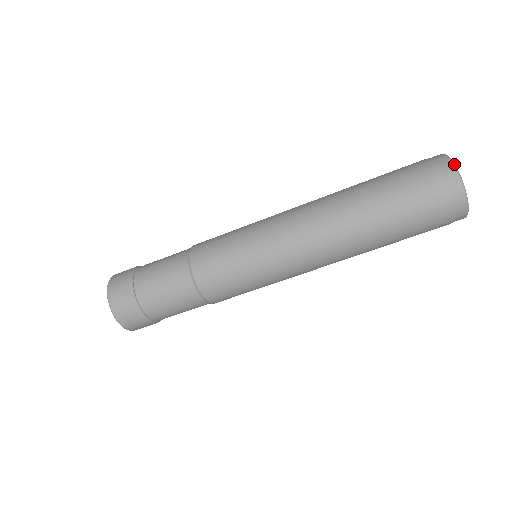
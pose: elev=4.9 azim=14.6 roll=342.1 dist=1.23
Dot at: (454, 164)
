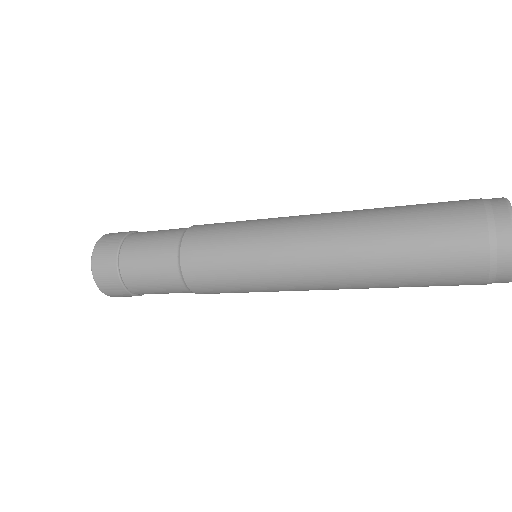
Dot at: (508, 200)
